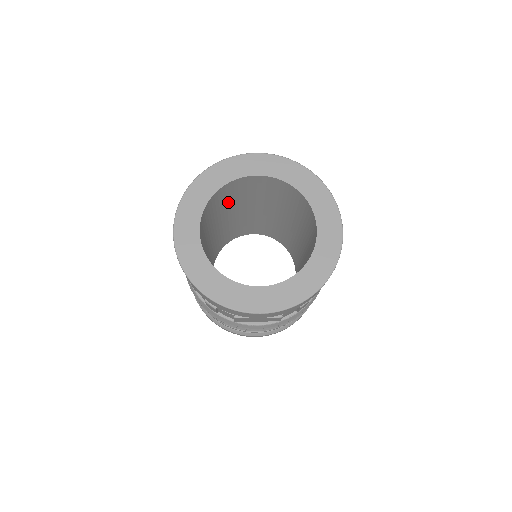
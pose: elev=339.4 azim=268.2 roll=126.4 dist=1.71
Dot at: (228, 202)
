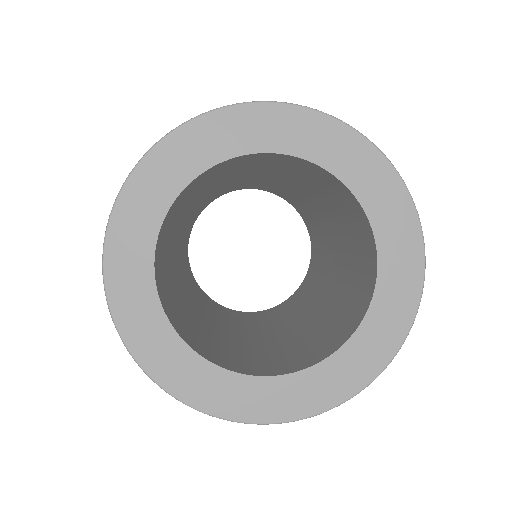
Dot at: (211, 179)
